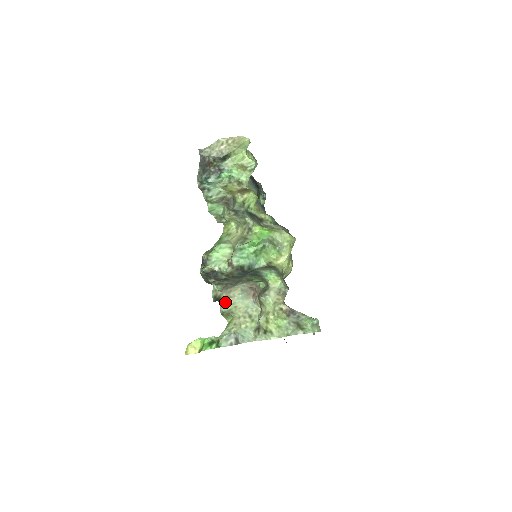
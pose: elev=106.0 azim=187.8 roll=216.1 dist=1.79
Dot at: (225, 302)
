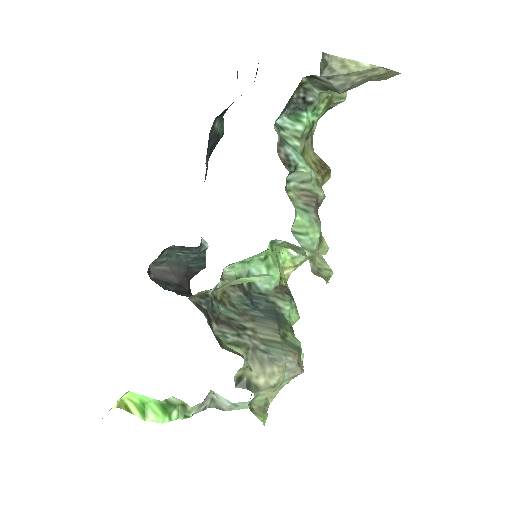
Dot at: (262, 392)
